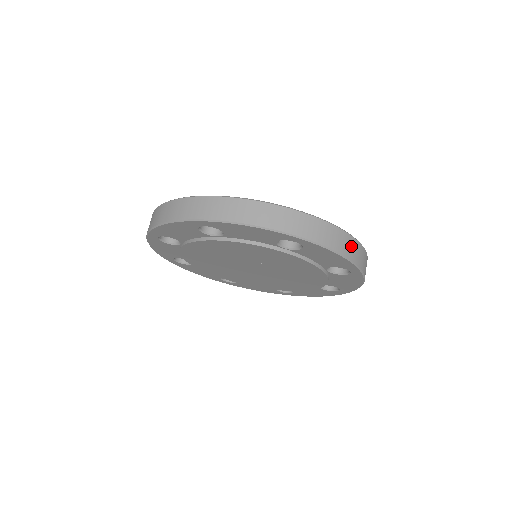
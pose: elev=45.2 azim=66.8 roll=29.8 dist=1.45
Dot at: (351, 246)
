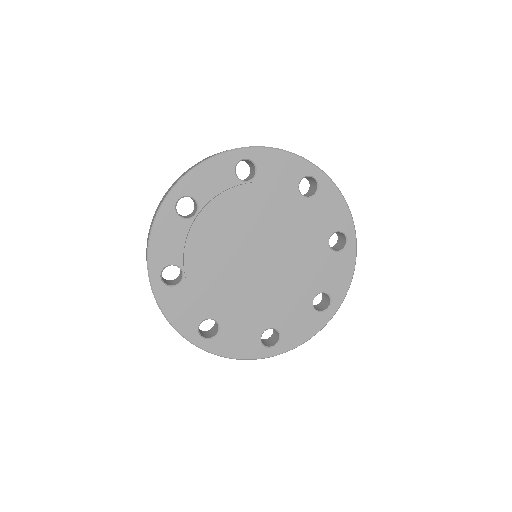
Dot at: occluded
